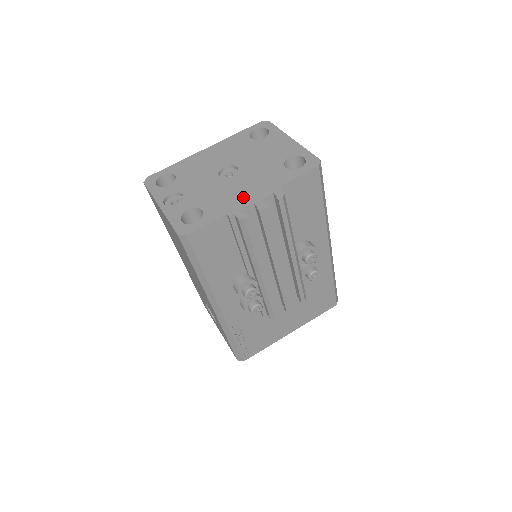
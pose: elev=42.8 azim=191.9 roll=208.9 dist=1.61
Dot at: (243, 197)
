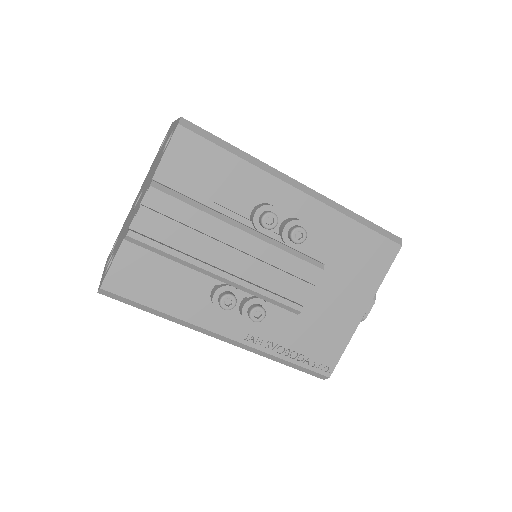
Dot at: (134, 214)
